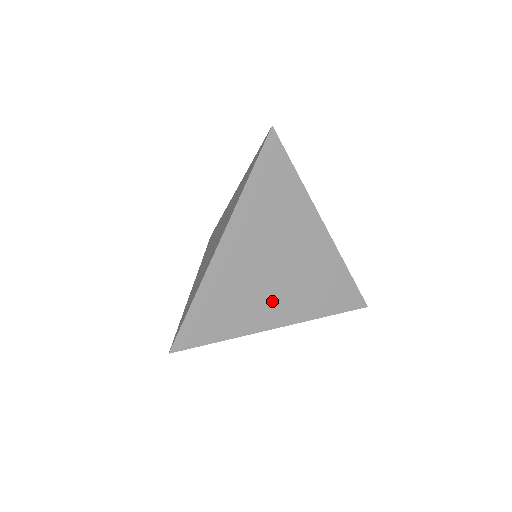
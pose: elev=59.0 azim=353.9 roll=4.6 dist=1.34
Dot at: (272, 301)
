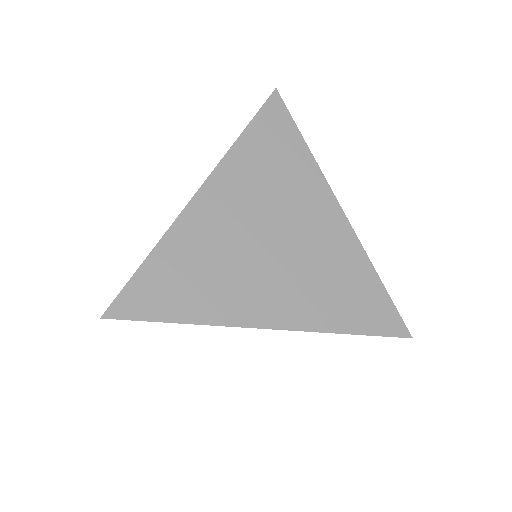
Dot at: (263, 287)
